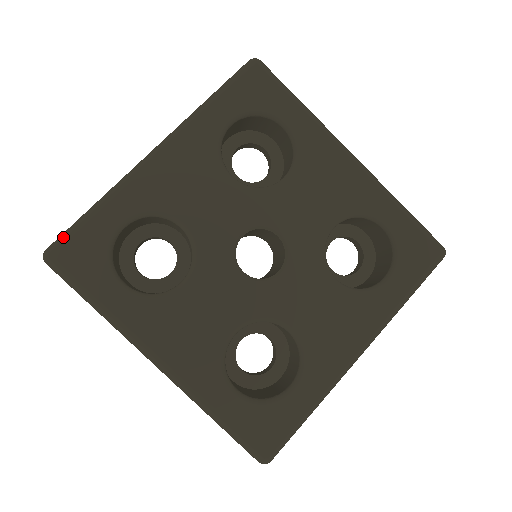
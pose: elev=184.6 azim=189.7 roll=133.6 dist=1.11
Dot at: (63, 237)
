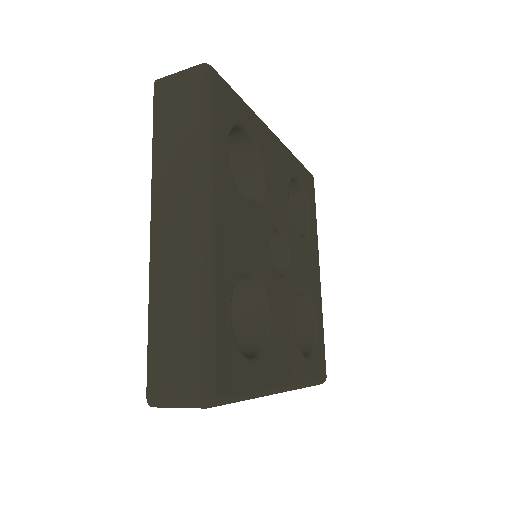
Dot at: occluded
